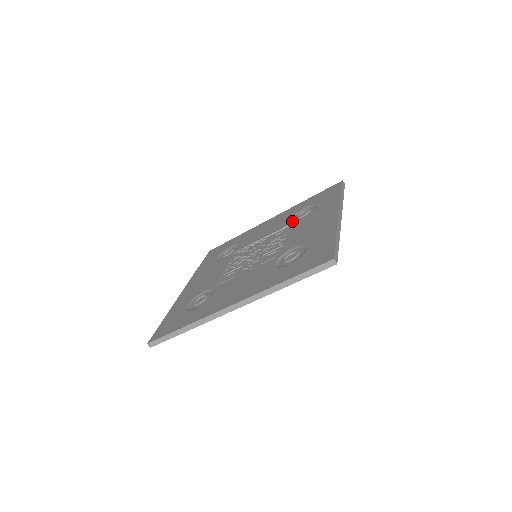
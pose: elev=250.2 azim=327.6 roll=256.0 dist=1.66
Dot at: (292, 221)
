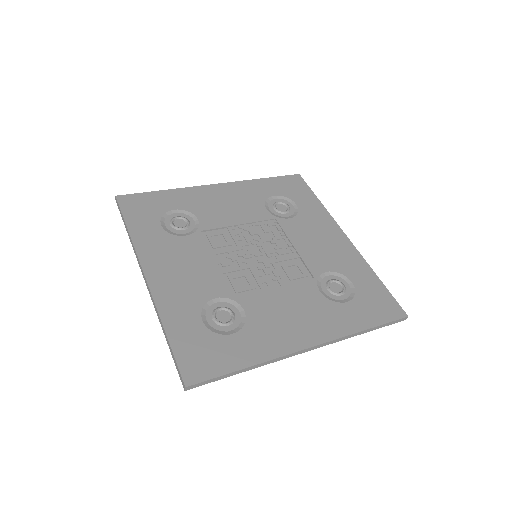
Dot at: (321, 277)
